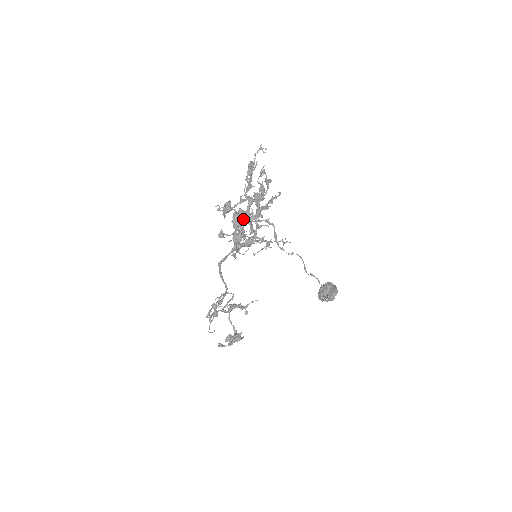
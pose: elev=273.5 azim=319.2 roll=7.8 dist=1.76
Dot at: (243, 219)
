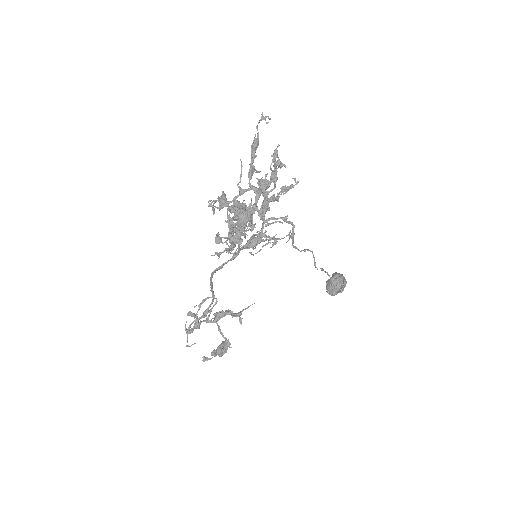
Dot at: (250, 217)
